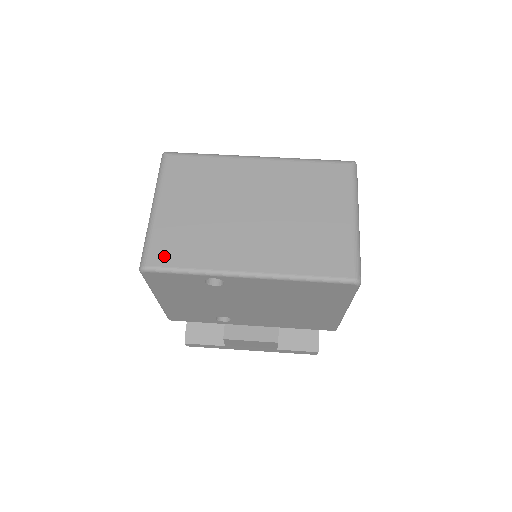
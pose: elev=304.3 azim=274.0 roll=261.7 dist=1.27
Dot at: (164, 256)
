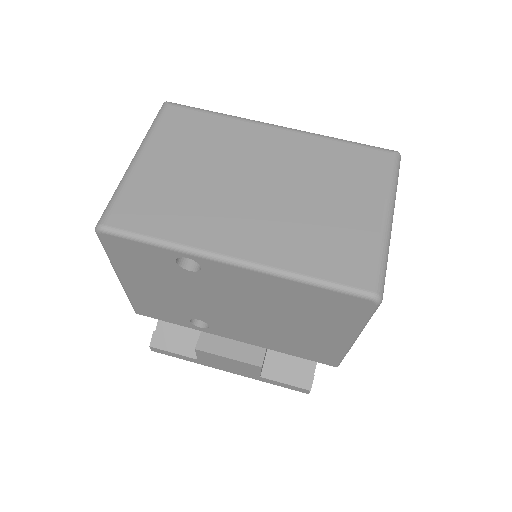
Dot at: (130, 217)
